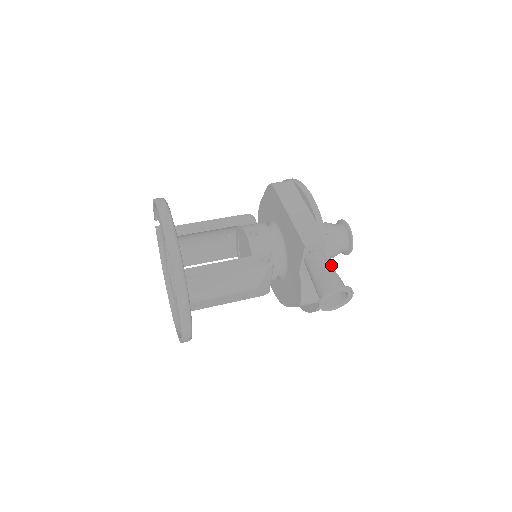
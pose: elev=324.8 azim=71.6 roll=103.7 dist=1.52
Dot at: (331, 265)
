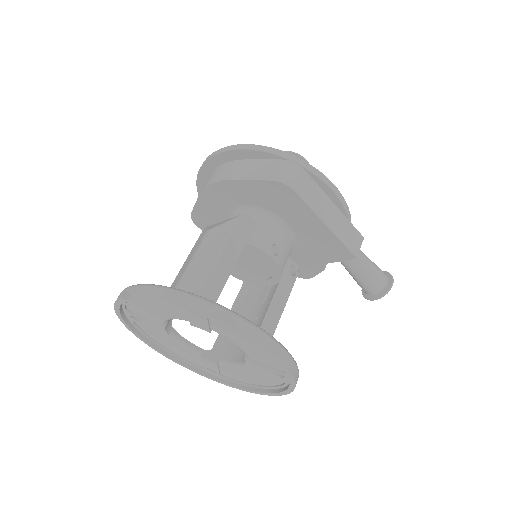
Dot at: occluded
